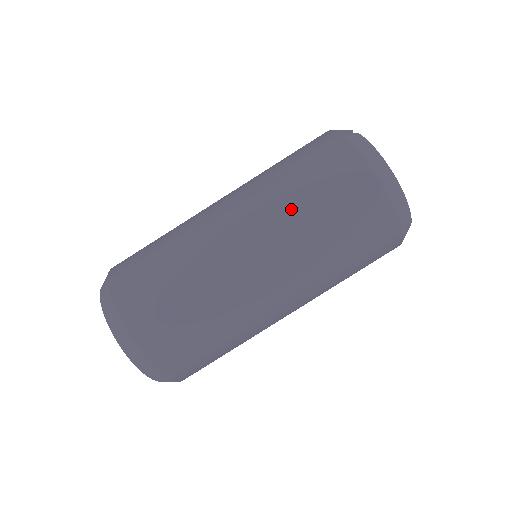
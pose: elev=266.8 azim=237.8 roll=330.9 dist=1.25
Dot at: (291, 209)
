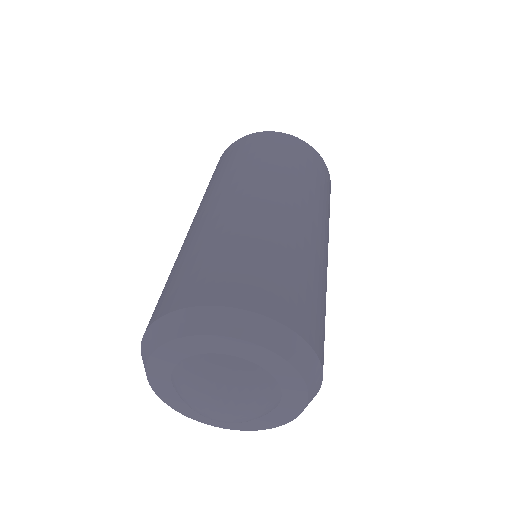
Dot at: occluded
